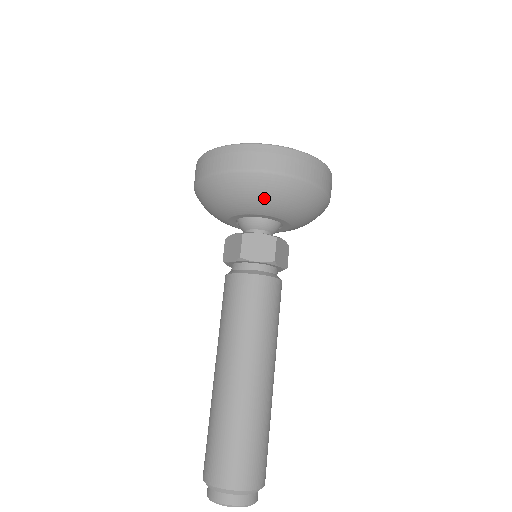
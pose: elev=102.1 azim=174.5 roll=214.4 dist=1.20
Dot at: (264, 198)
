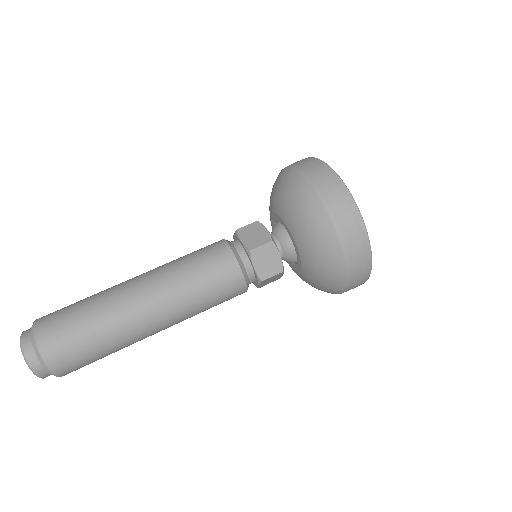
Dot at: (316, 248)
